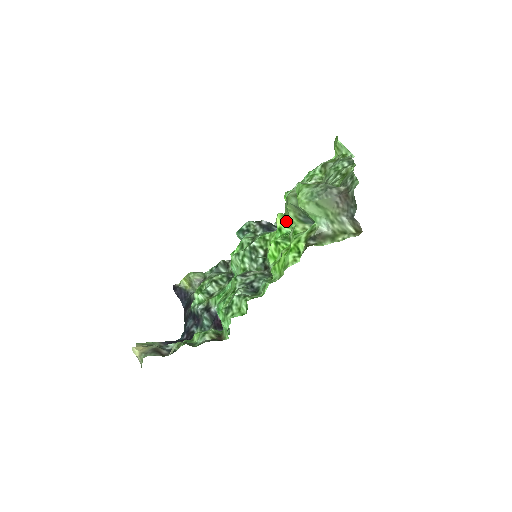
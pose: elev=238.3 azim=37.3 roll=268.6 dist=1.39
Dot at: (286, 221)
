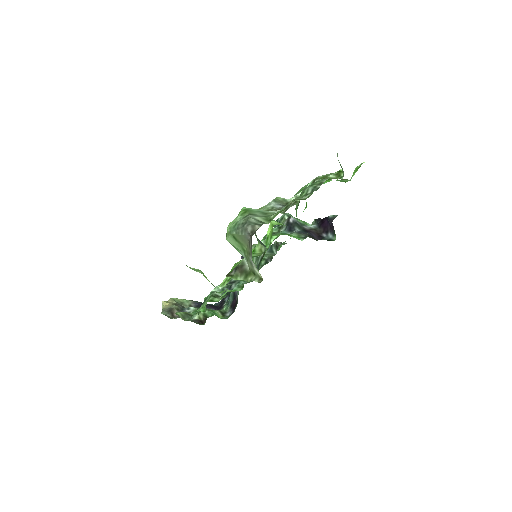
Dot at: occluded
